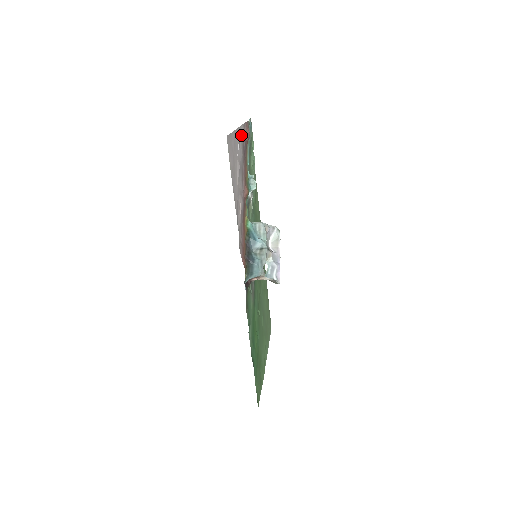
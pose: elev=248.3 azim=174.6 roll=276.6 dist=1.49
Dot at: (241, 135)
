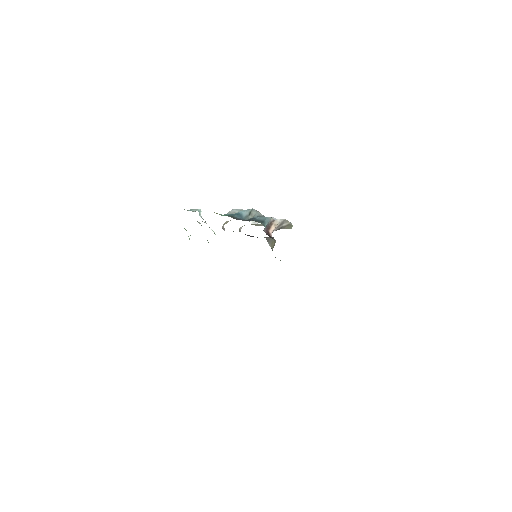
Dot at: occluded
